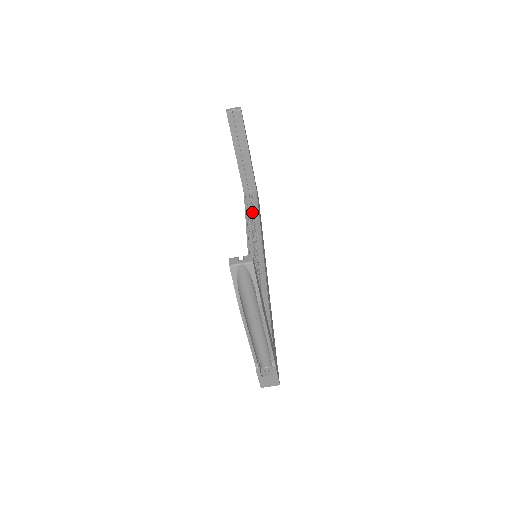
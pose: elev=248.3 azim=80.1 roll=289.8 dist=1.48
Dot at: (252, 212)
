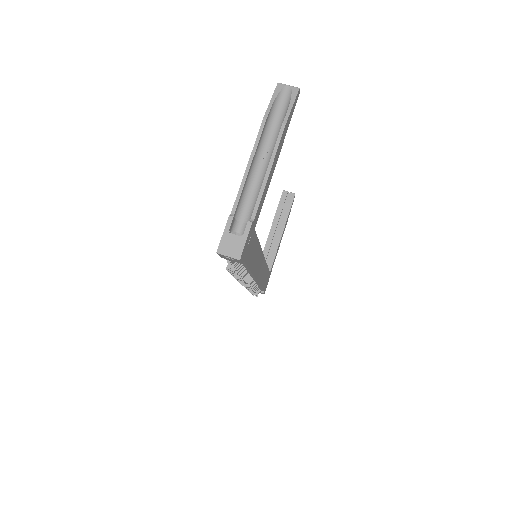
Dot at: occluded
